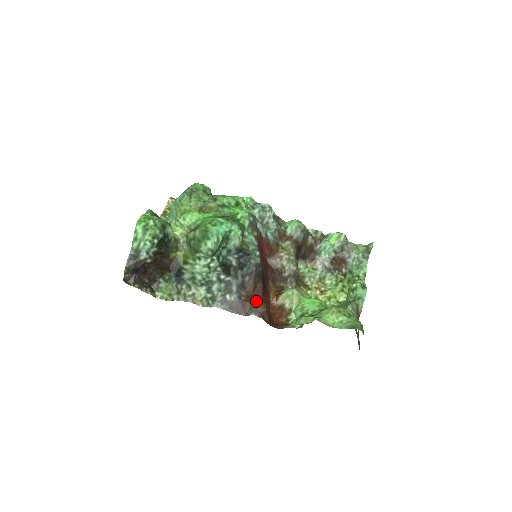
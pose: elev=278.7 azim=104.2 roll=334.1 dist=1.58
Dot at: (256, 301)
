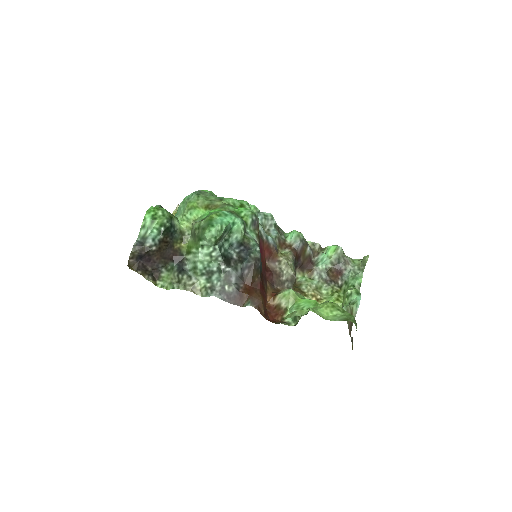
Dot at: (253, 293)
